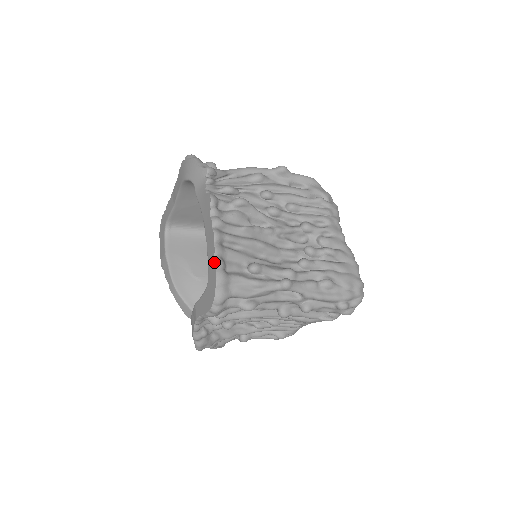
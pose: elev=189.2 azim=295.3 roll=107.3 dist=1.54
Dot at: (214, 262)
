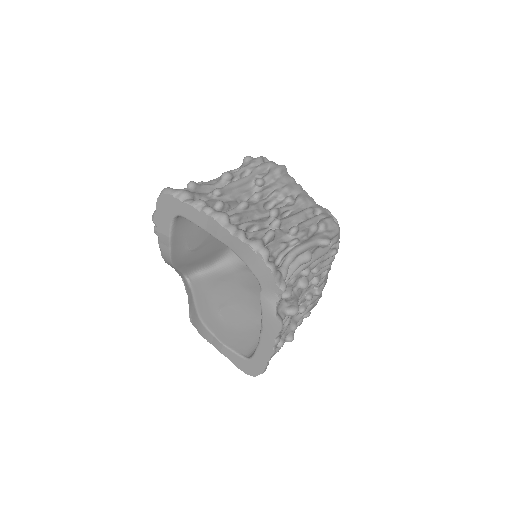
Dot at: (265, 365)
